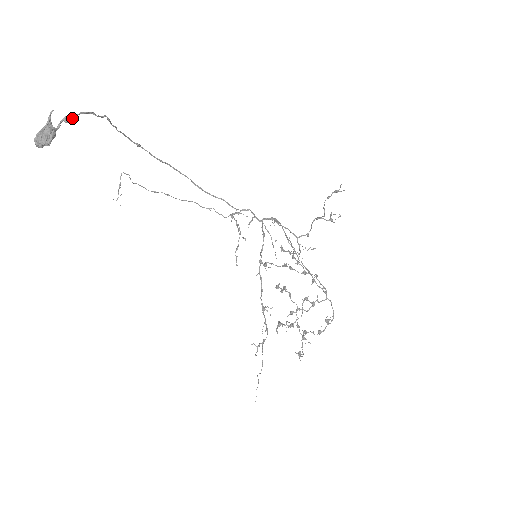
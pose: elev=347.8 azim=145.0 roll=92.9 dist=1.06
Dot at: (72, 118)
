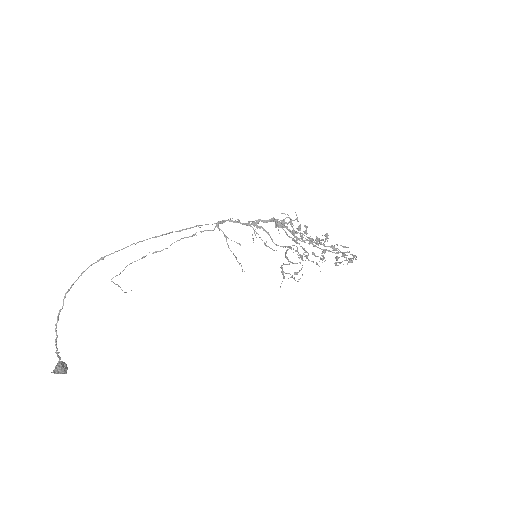
Dot at: (57, 337)
